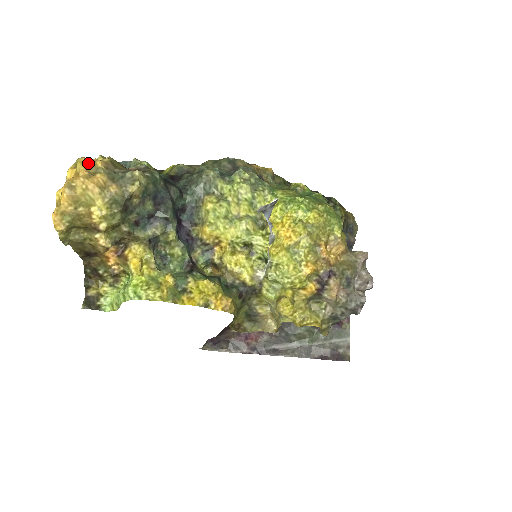
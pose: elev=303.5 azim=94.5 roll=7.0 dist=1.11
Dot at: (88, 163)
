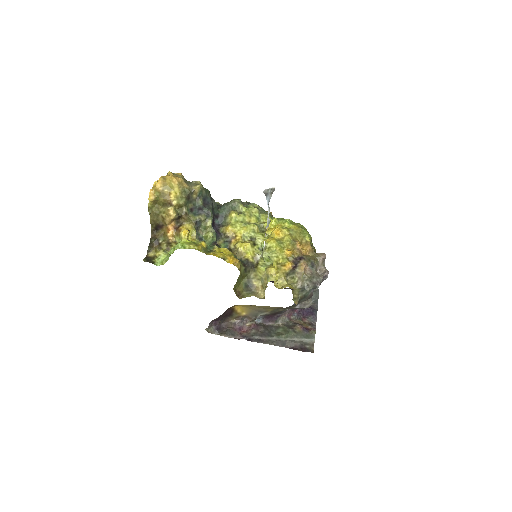
Dot at: (174, 173)
